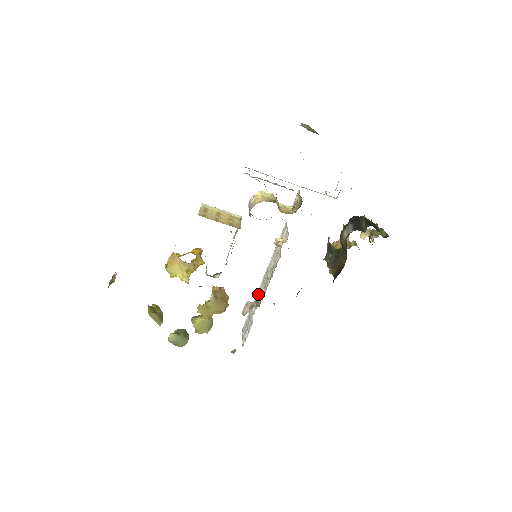
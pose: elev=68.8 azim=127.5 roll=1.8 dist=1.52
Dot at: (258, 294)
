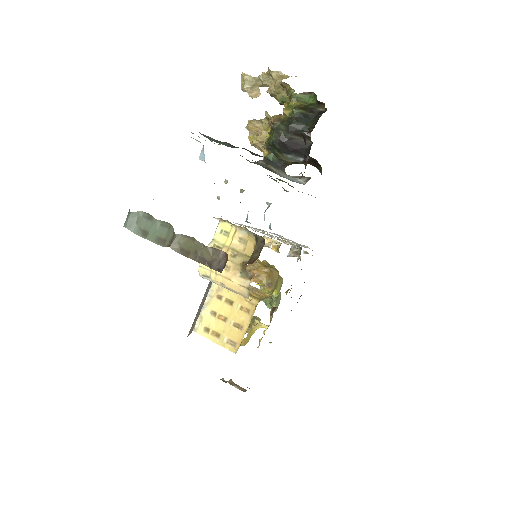
Dot at: occluded
